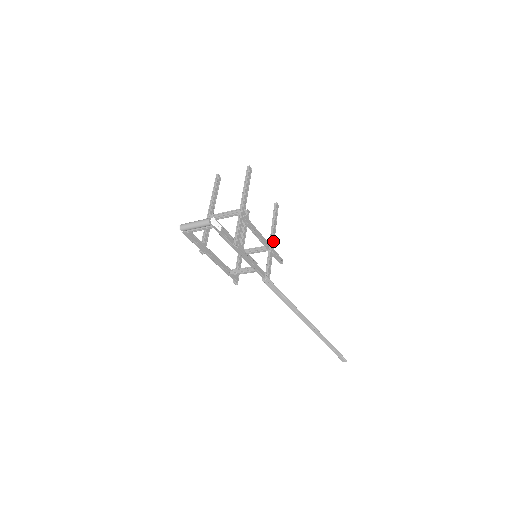
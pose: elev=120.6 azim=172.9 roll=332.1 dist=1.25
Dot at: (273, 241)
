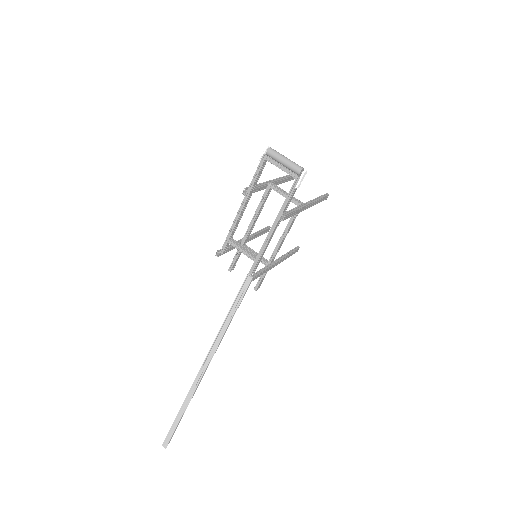
Dot at: (276, 264)
